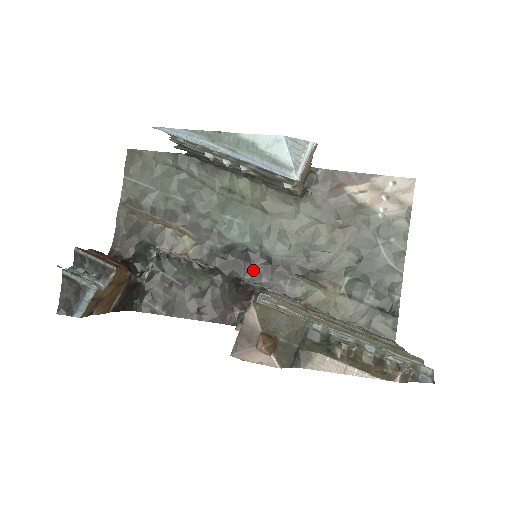
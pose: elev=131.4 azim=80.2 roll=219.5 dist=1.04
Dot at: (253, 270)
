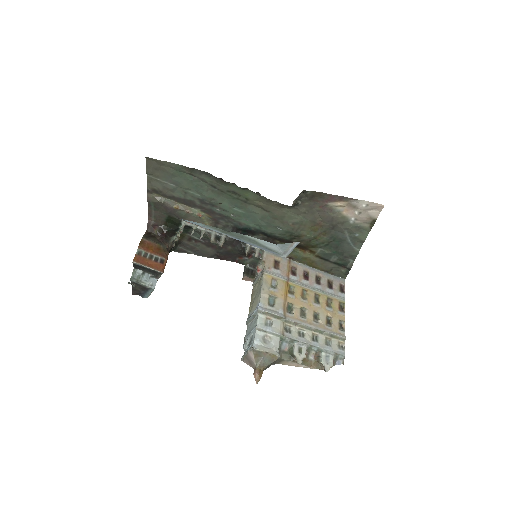
Dot at: occluded
